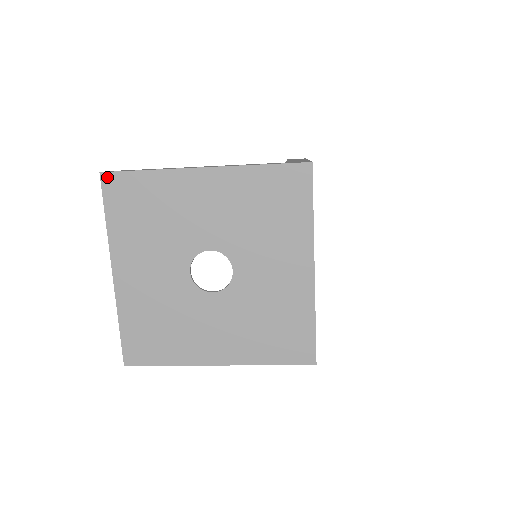
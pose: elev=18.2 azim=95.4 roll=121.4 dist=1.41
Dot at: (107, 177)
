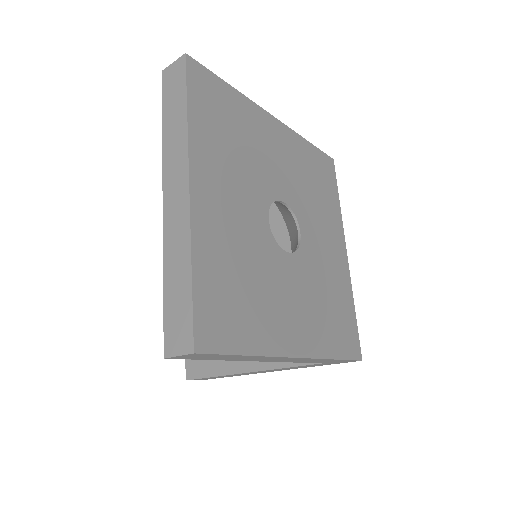
Dot at: (193, 64)
